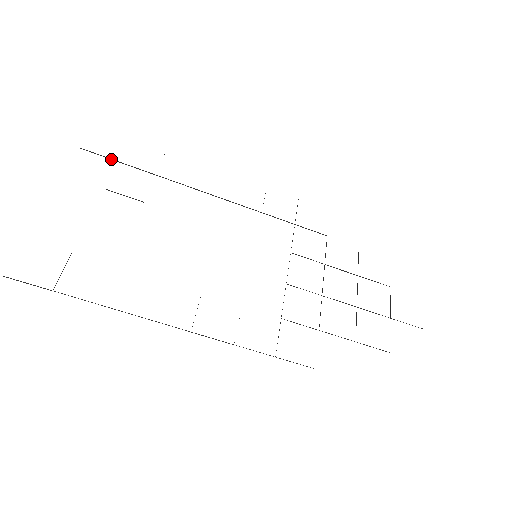
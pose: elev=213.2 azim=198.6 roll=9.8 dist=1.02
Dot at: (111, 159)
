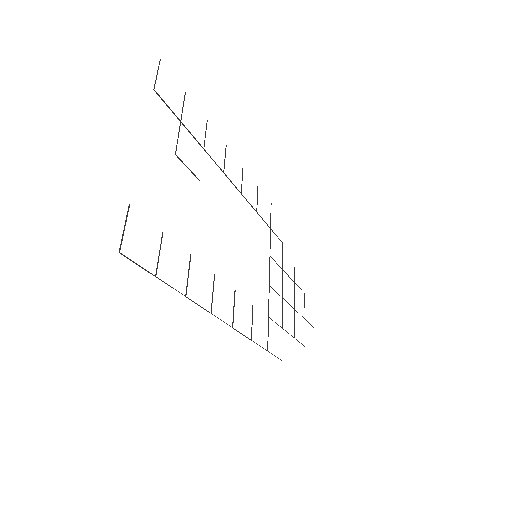
Dot at: (175, 115)
